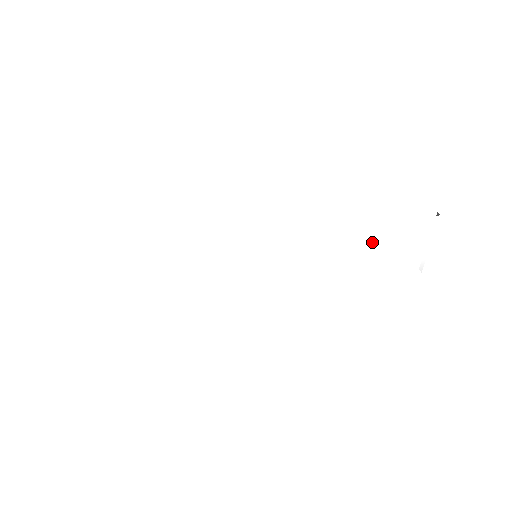
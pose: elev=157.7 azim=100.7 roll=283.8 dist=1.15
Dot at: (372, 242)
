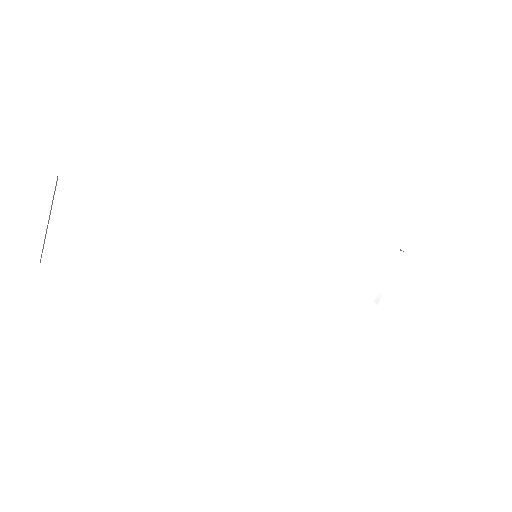
Dot at: (351, 265)
